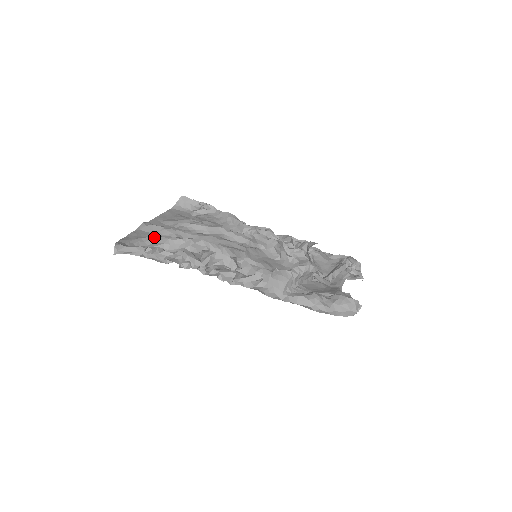
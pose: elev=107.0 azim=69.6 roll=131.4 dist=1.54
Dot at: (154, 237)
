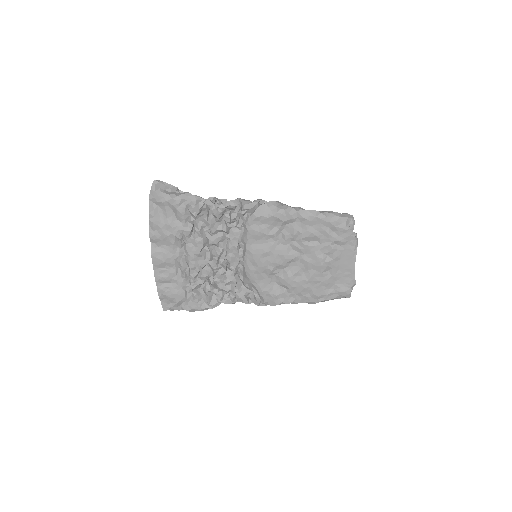
Dot at: occluded
